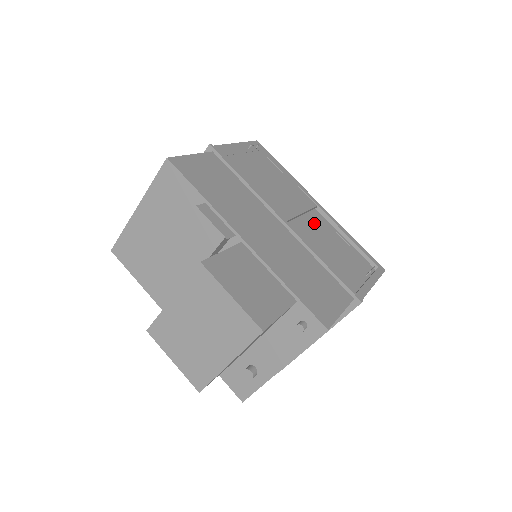
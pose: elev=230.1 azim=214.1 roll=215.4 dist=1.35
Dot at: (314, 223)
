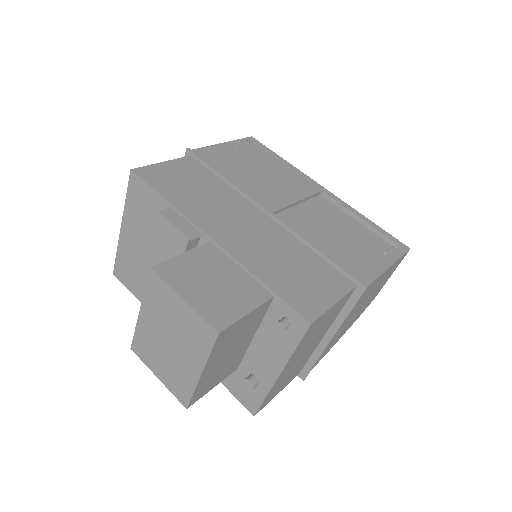
Dot at: (315, 210)
